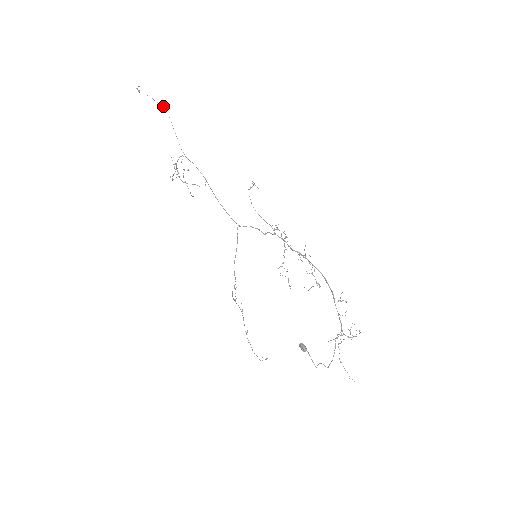
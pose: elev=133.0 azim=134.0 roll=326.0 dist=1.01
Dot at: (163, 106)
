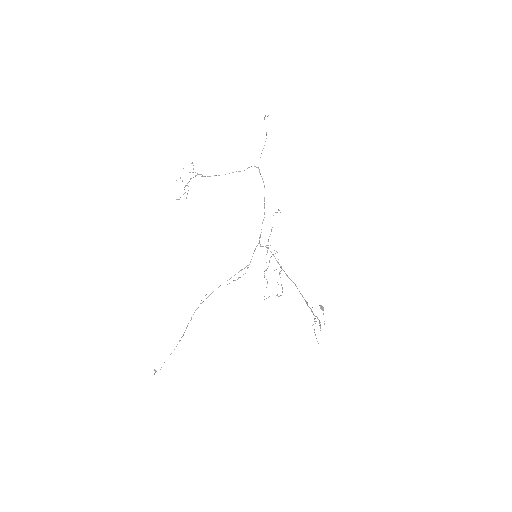
Dot at: (266, 135)
